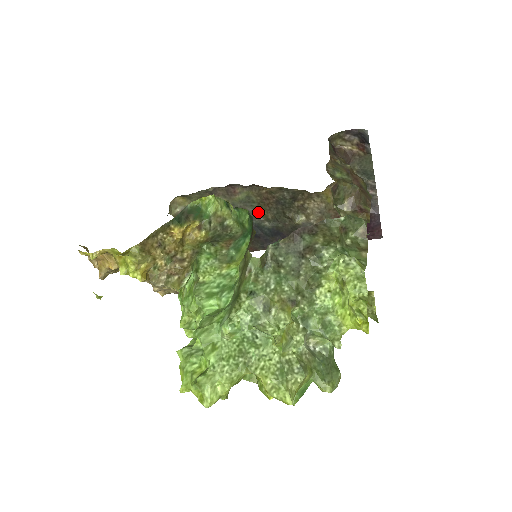
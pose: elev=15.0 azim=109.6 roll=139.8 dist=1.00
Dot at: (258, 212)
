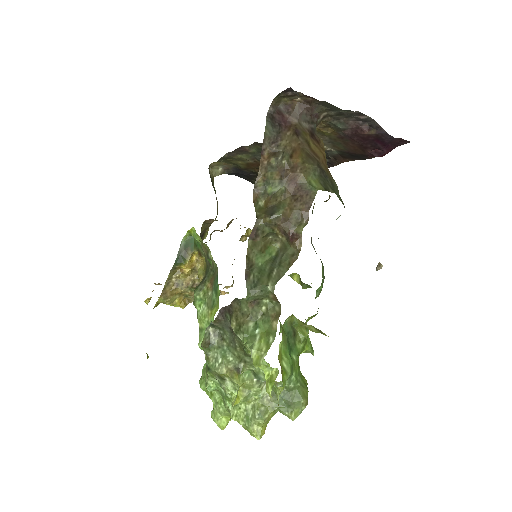
Dot at: occluded
